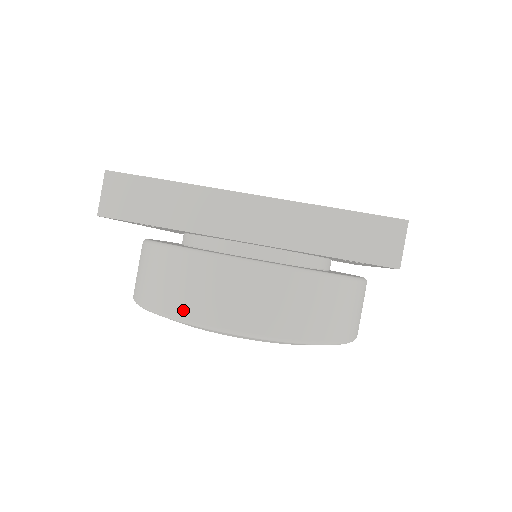
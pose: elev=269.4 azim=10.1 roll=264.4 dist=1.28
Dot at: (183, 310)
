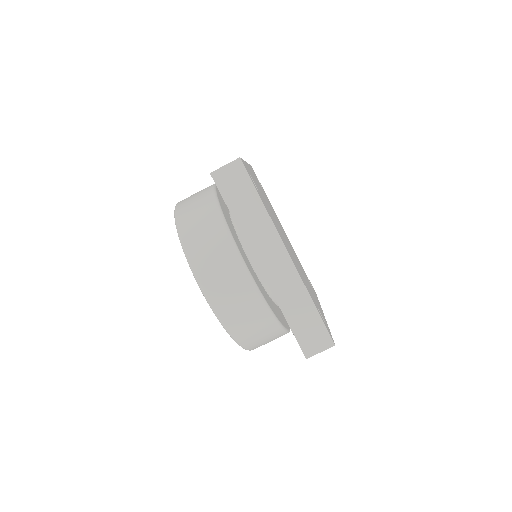
Dot at: (196, 260)
